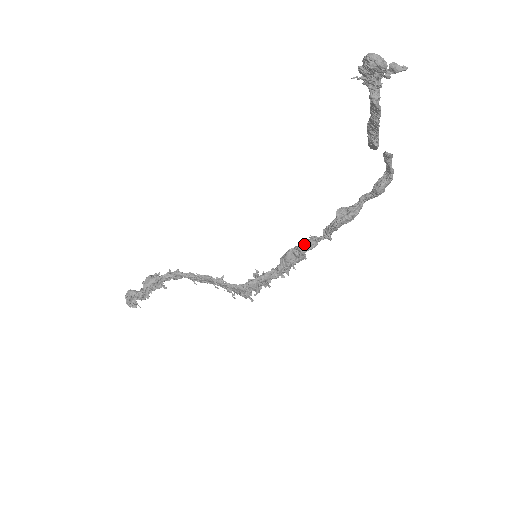
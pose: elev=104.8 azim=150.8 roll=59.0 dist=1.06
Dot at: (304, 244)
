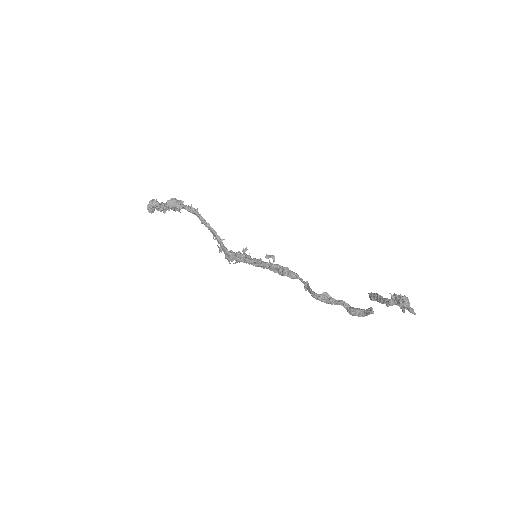
Dot at: (289, 270)
